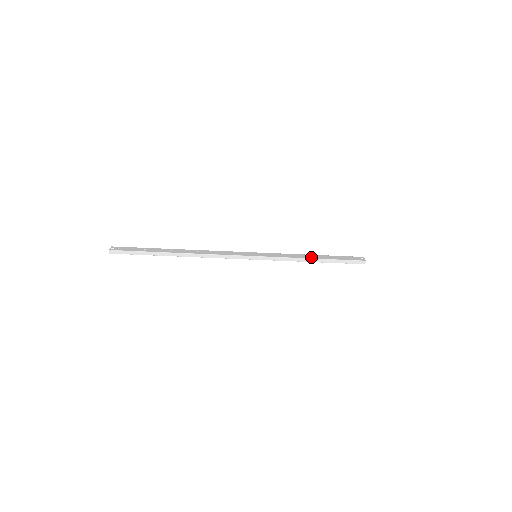
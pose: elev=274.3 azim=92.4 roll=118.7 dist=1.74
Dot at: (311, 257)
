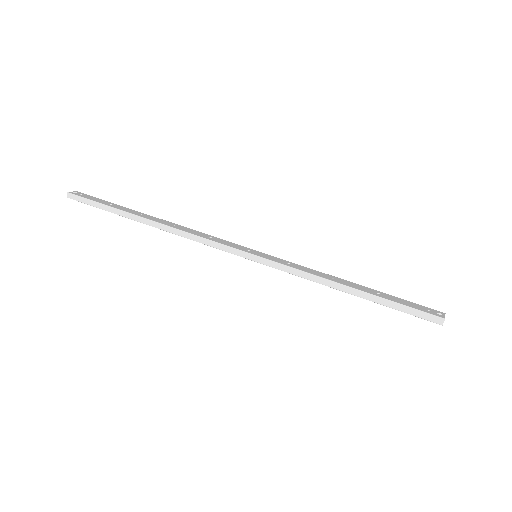
Dot at: (344, 282)
